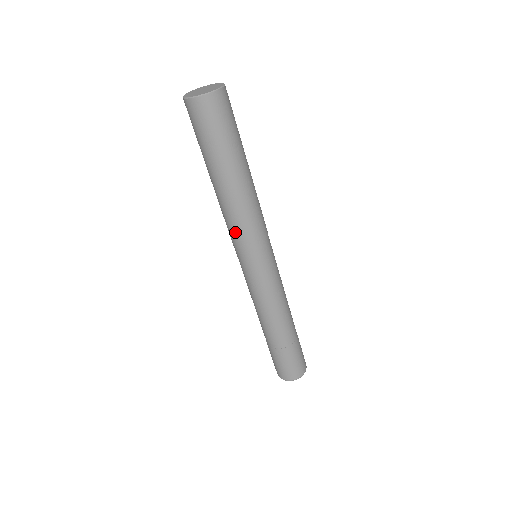
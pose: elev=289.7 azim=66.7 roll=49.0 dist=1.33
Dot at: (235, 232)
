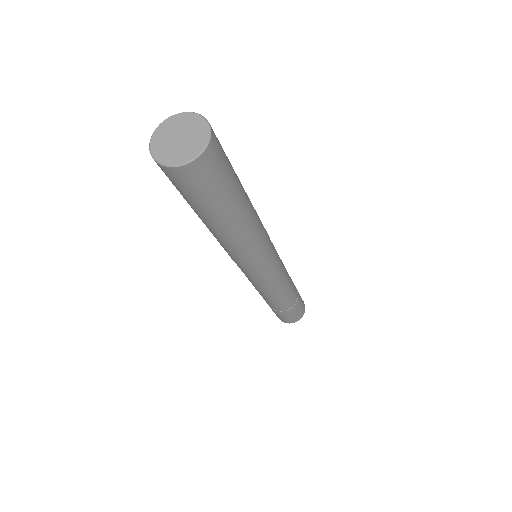
Dot at: (233, 256)
